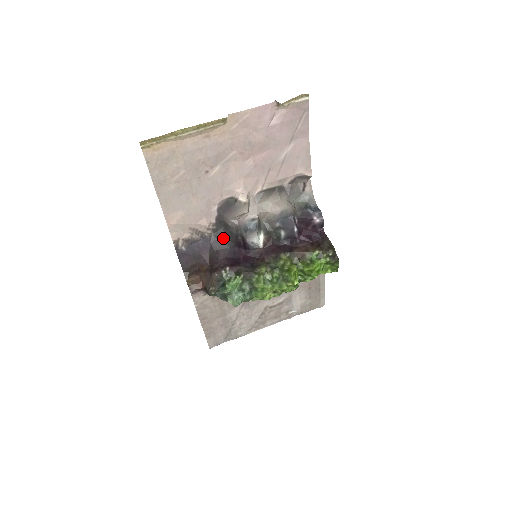
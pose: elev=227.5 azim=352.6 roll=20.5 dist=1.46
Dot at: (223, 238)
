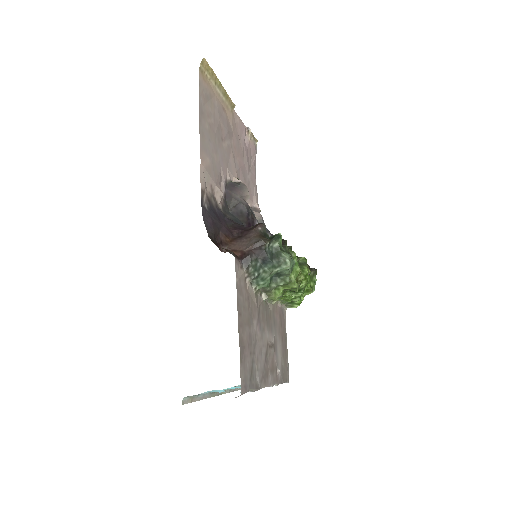
Dot at: (233, 218)
